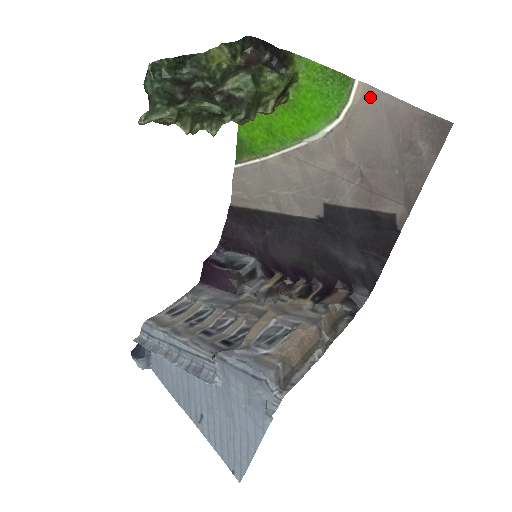
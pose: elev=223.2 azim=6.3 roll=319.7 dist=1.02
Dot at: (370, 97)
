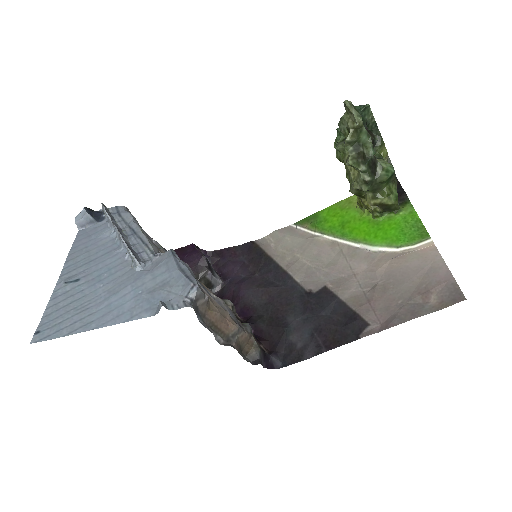
Dot at: (430, 252)
